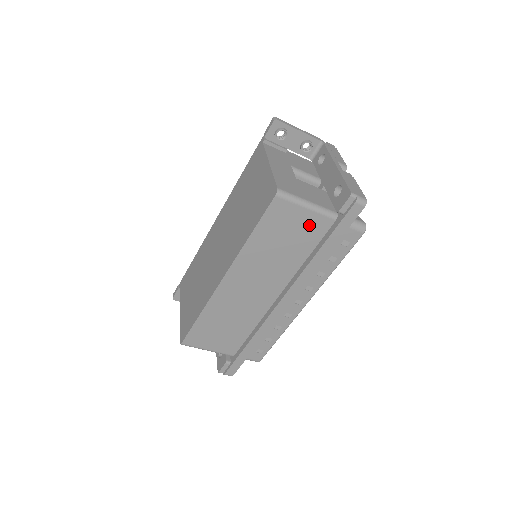
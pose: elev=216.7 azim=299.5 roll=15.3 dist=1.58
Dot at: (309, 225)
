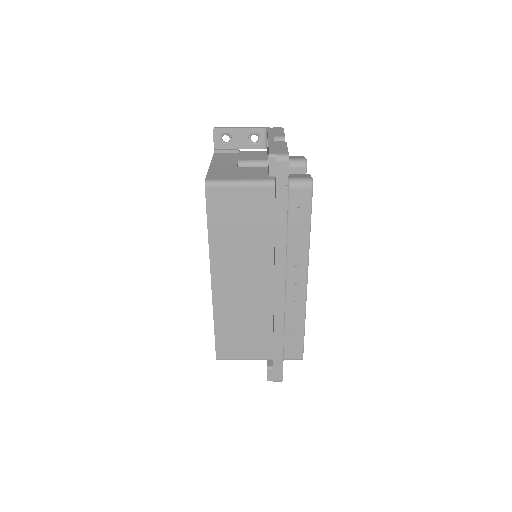
Dot at: (253, 201)
